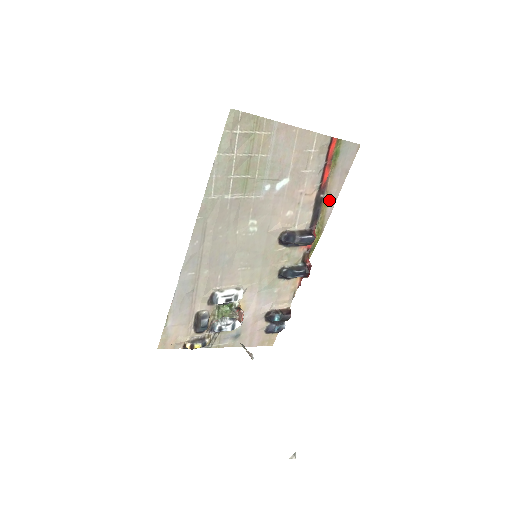
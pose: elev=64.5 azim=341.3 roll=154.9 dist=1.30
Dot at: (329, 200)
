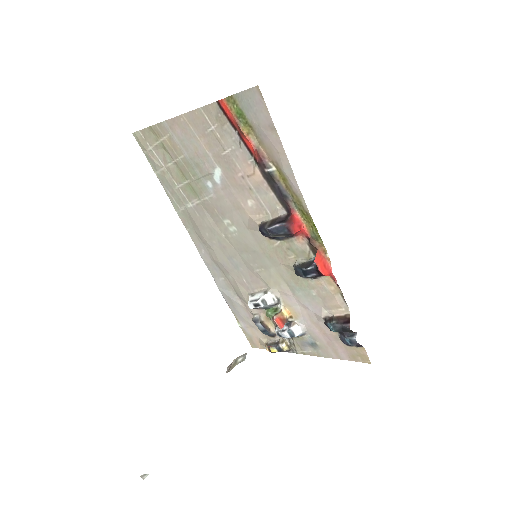
Dot at: (283, 171)
